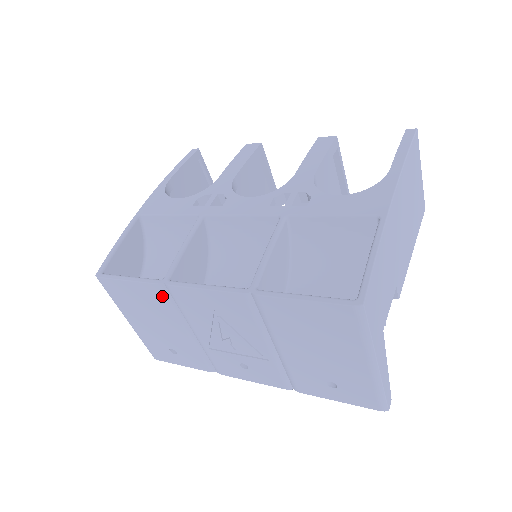
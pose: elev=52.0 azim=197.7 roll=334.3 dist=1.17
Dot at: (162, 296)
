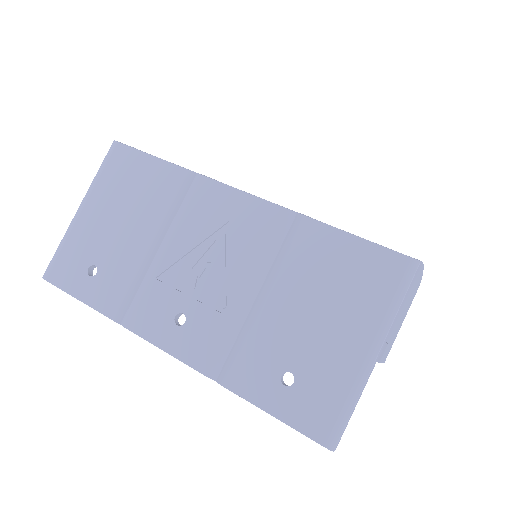
Dot at: (177, 186)
